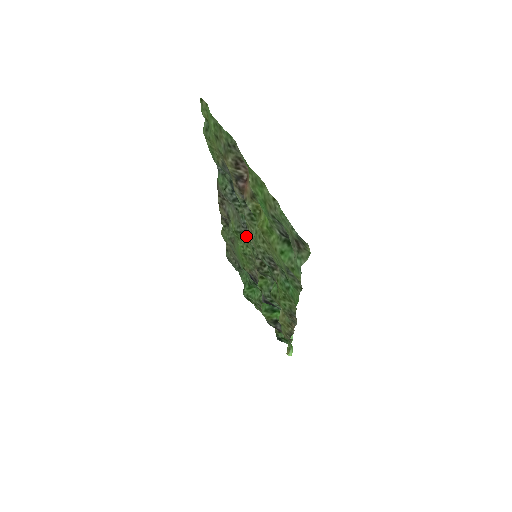
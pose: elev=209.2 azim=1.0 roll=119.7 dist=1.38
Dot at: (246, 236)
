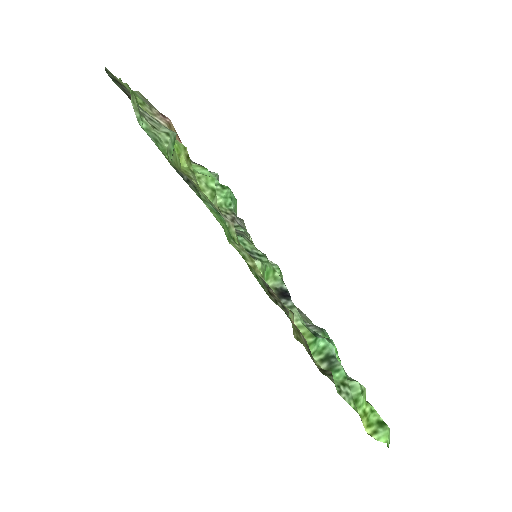
Dot at: occluded
